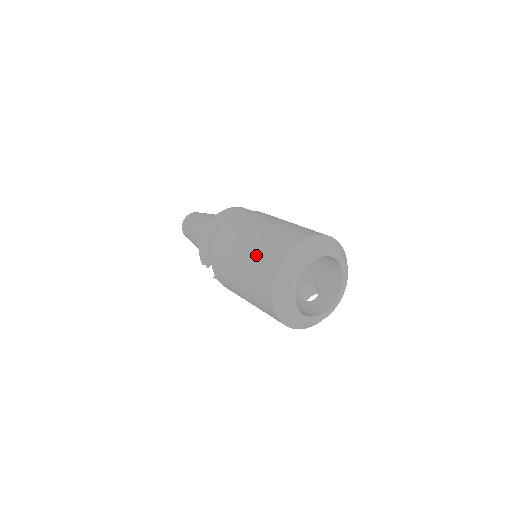
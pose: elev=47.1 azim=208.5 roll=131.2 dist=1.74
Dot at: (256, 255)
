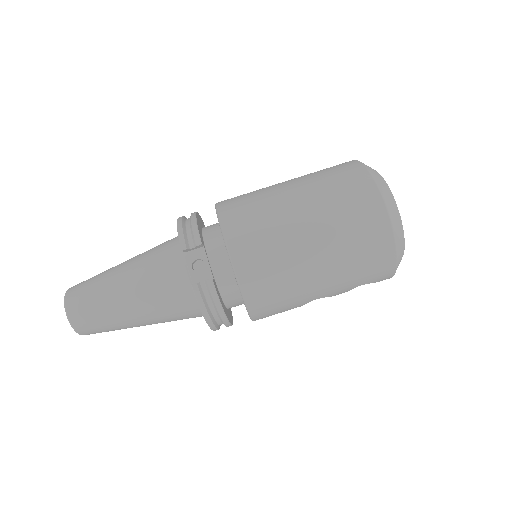
Dot at: occluded
